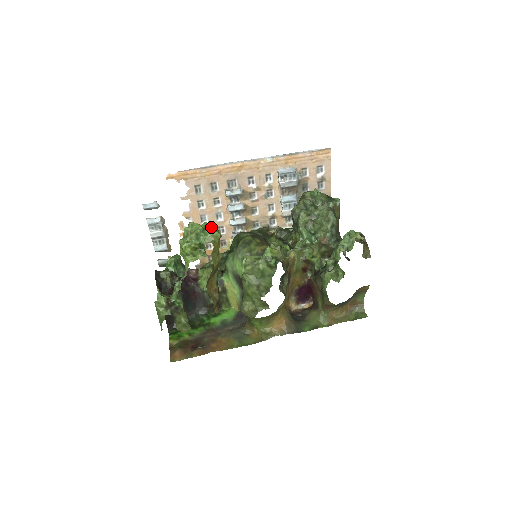
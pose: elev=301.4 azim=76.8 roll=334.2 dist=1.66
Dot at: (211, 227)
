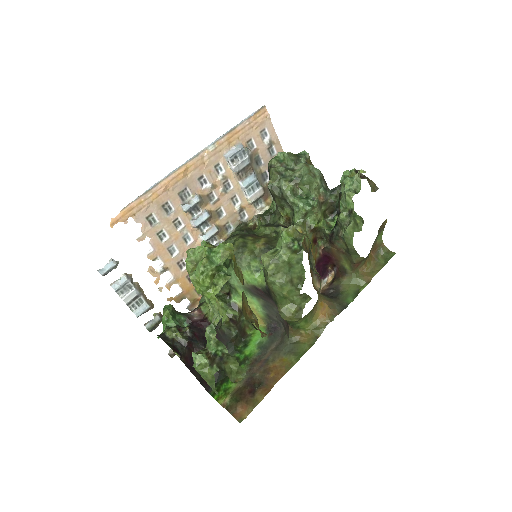
Dot at: (210, 244)
